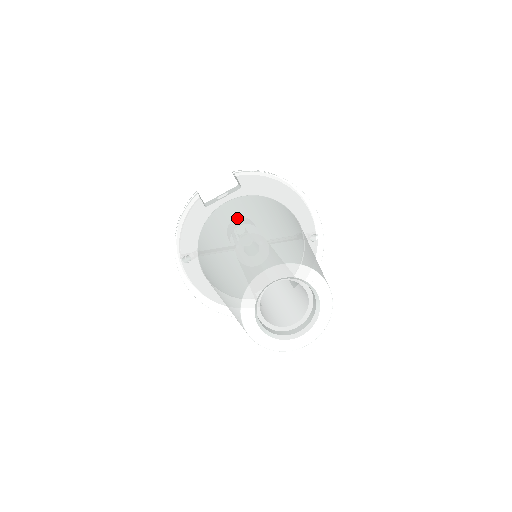
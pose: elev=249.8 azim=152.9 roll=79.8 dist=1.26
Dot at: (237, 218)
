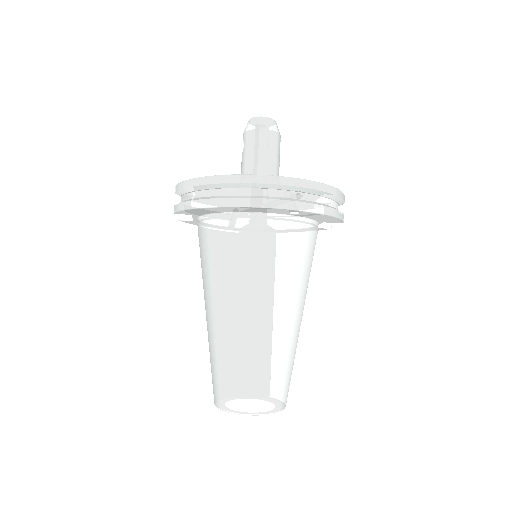
Dot at: occluded
